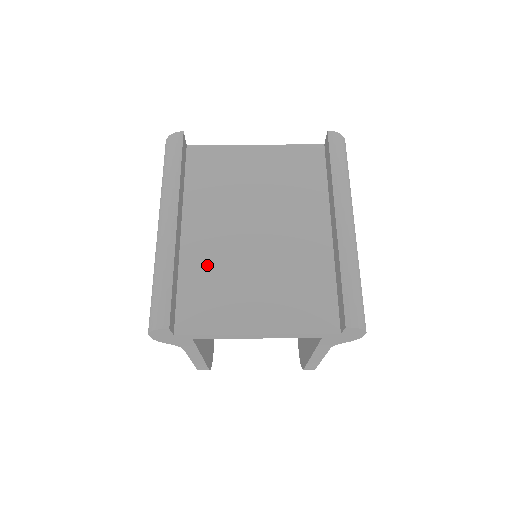
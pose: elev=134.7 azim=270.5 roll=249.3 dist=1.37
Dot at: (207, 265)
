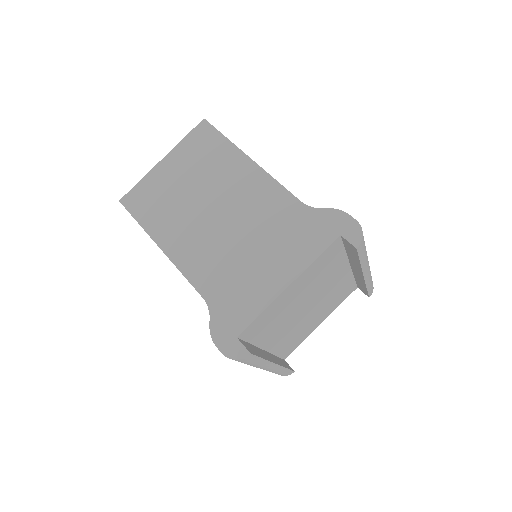
Dot at: (287, 340)
